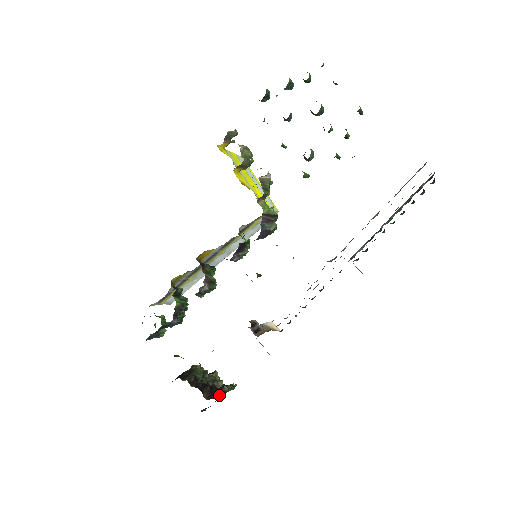
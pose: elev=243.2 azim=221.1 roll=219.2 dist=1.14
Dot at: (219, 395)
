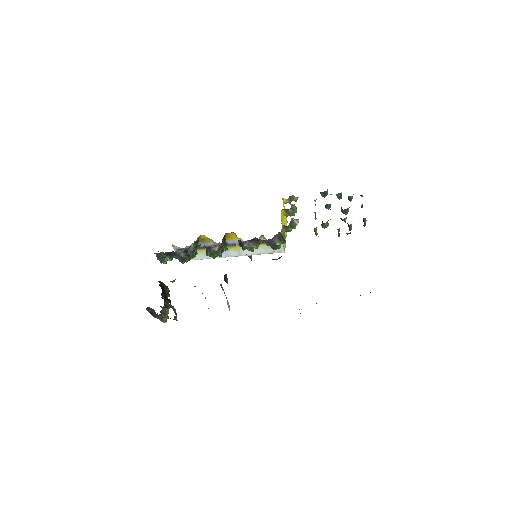
Dot at: (169, 302)
